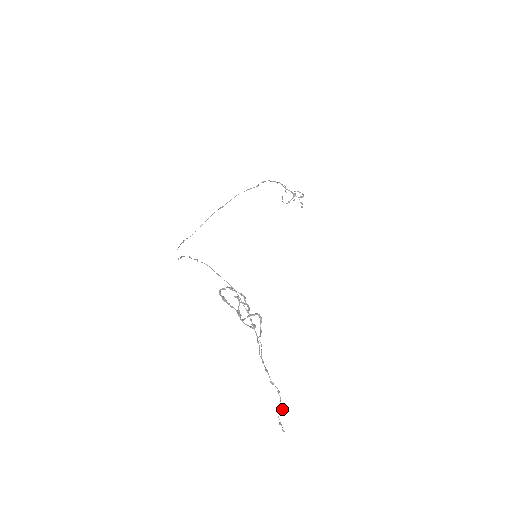
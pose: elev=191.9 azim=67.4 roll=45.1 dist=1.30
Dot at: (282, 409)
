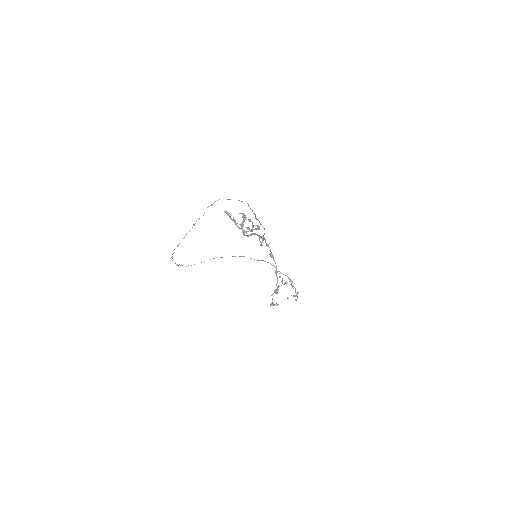
Dot at: (277, 290)
